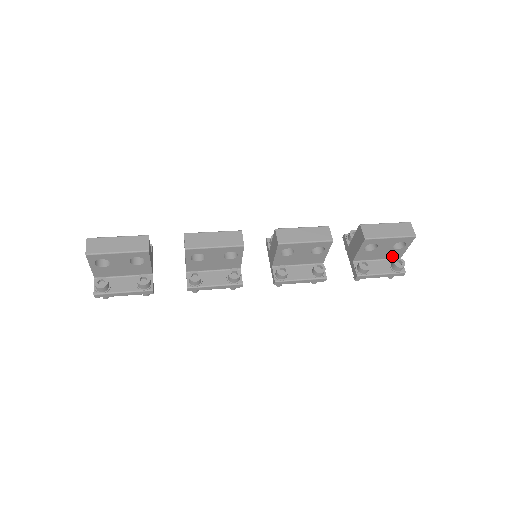
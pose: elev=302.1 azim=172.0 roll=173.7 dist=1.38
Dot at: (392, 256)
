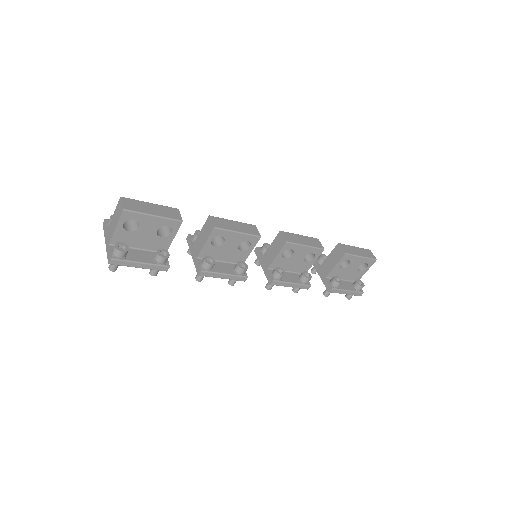
Dot at: (353, 278)
